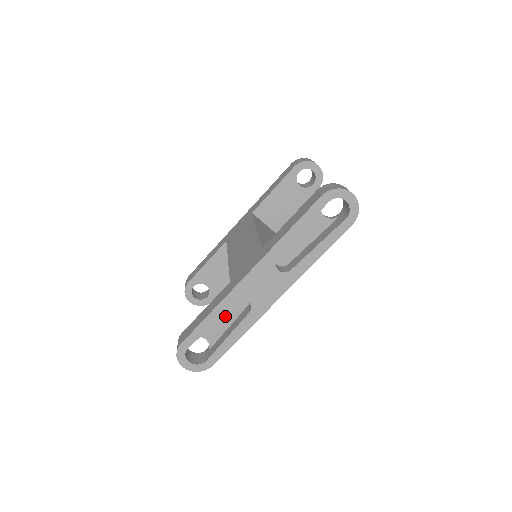
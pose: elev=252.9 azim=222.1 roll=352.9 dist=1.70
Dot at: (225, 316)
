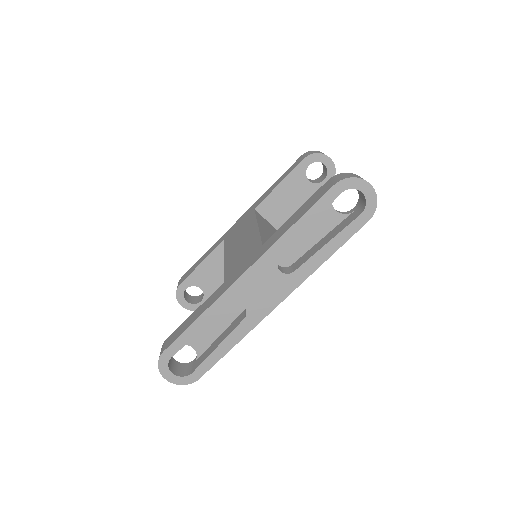
Dot at: (216, 322)
